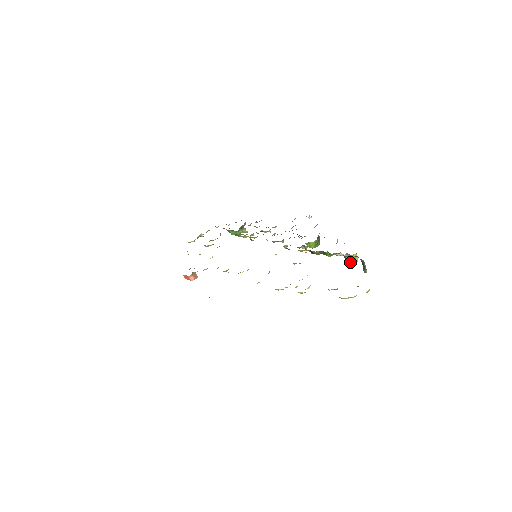
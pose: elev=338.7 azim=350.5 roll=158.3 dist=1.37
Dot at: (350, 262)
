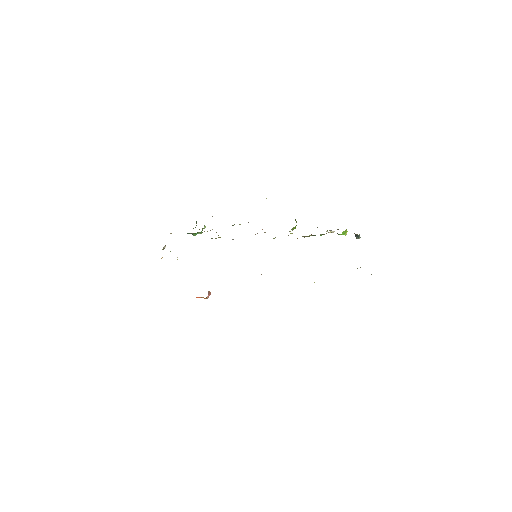
Dot at: occluded
